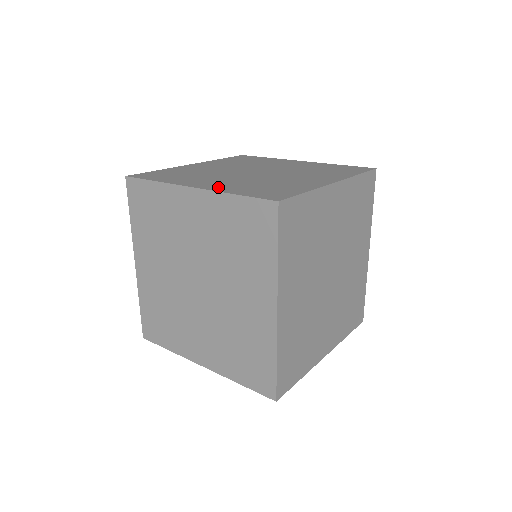
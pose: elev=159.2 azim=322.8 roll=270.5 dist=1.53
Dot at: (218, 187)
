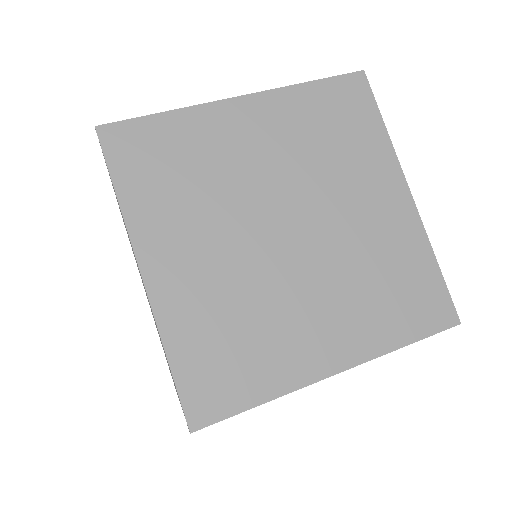
Dot at: occluded
